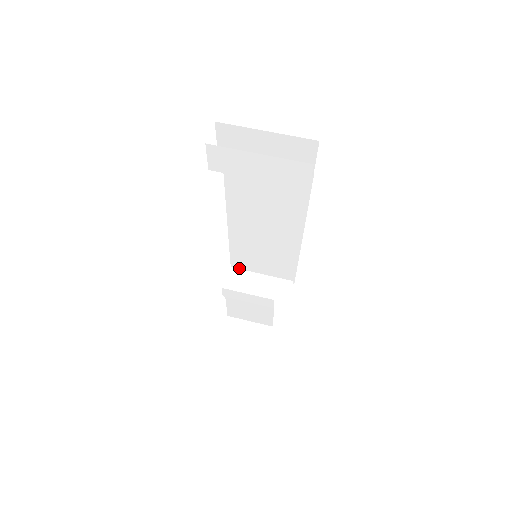
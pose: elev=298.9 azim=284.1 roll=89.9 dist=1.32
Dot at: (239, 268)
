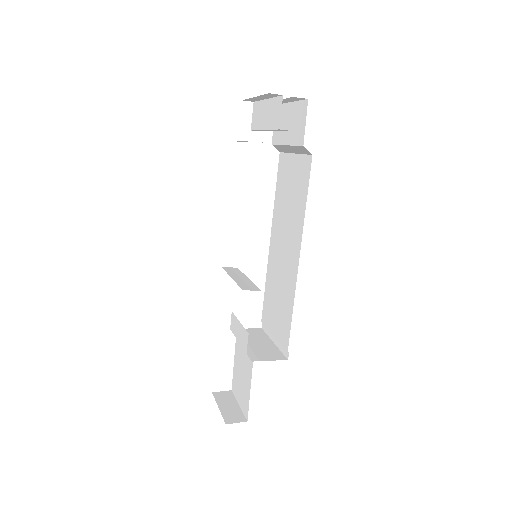
Dot at: (265, 324)
